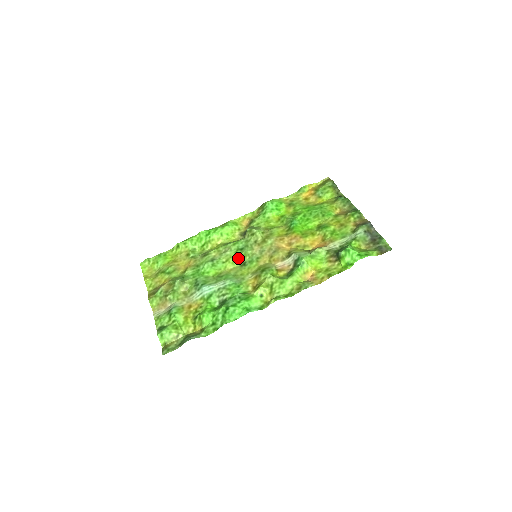
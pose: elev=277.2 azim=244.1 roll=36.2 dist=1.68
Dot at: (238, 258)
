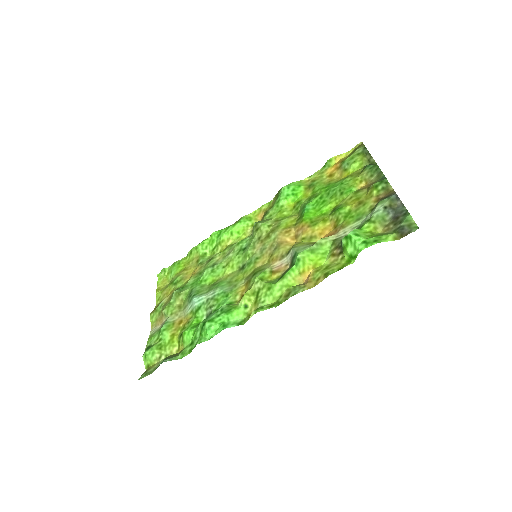
Dot at: (238, 260)
